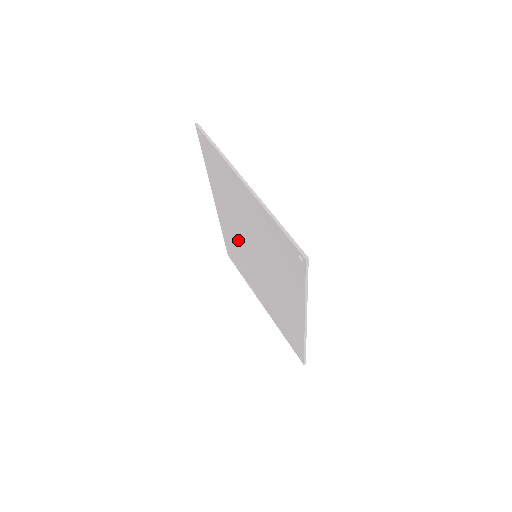
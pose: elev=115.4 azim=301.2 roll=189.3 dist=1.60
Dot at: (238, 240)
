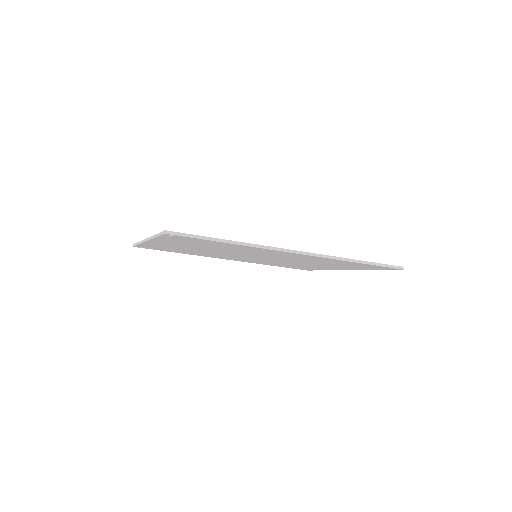
Dot at: (255, 260)
